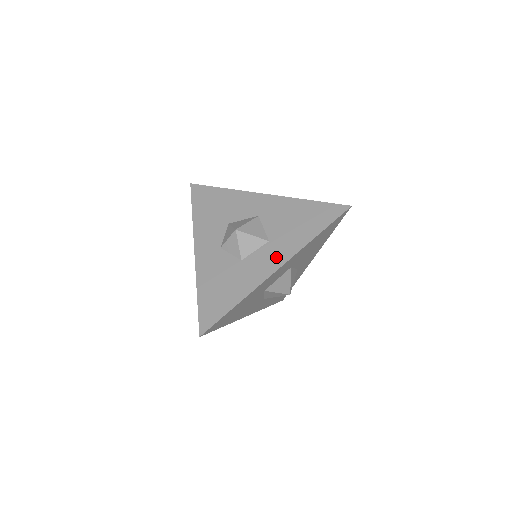
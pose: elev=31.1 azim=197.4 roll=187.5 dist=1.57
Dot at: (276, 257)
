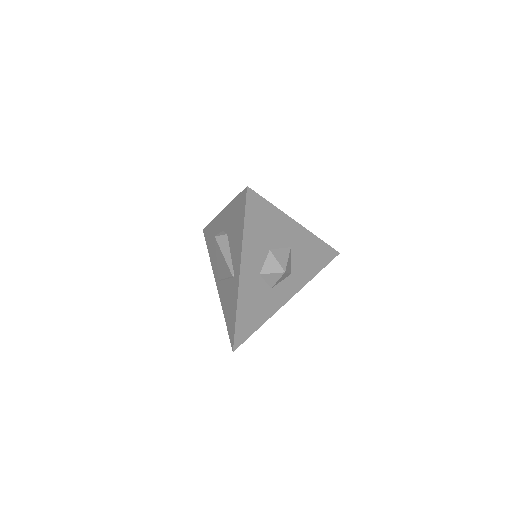
Dot at: (292, 289)
